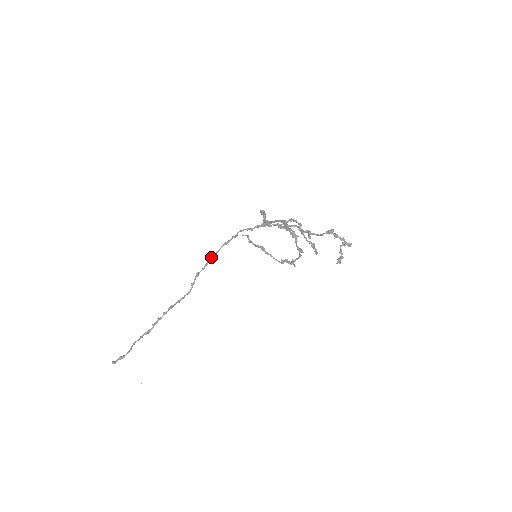
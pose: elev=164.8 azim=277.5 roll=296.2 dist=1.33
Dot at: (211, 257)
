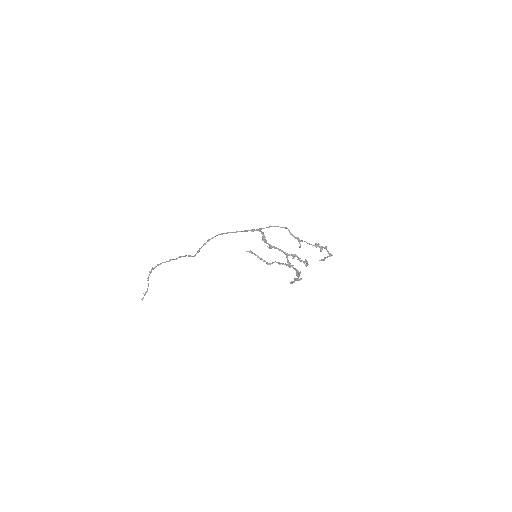
Dot at: (208, 241)
